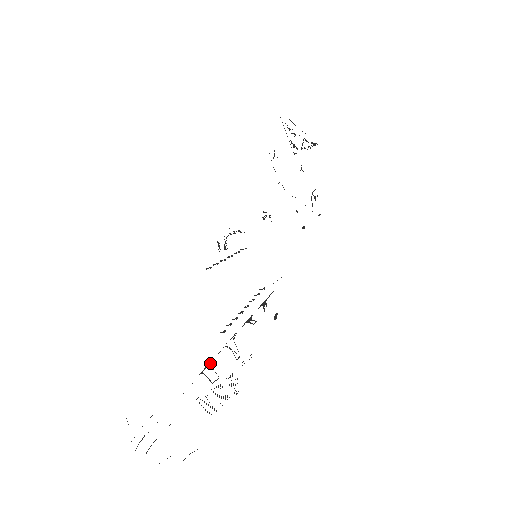
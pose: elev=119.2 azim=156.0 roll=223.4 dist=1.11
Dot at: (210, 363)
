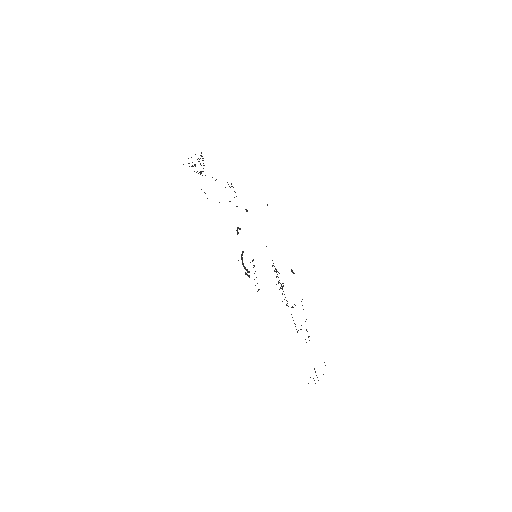
Dot at: occluded
